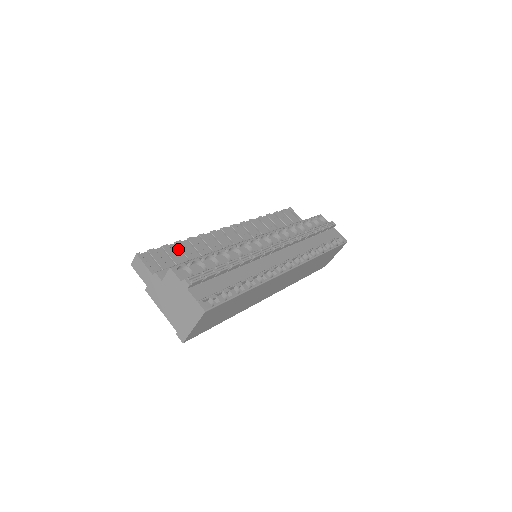
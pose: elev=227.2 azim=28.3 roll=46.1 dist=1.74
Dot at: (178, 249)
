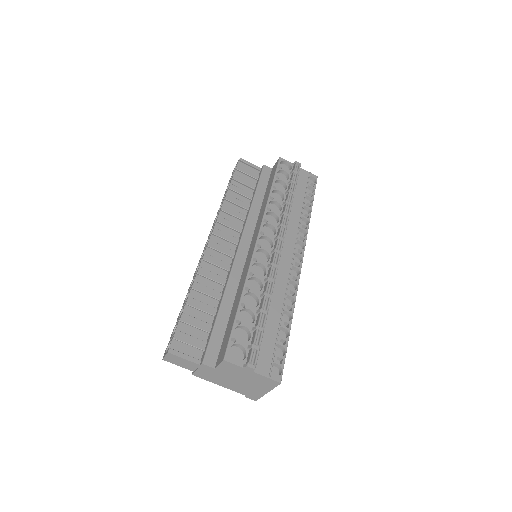
Dot at: (193, 309)
